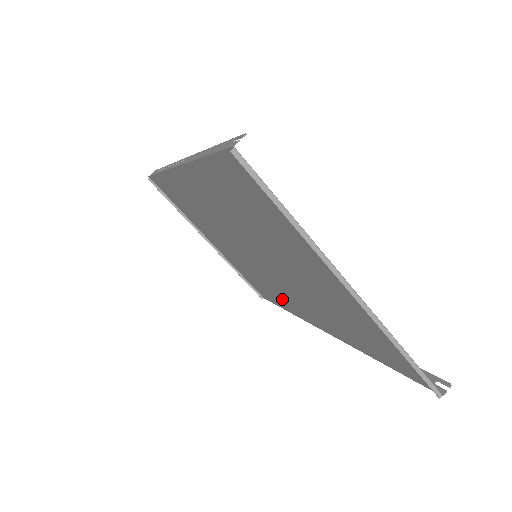
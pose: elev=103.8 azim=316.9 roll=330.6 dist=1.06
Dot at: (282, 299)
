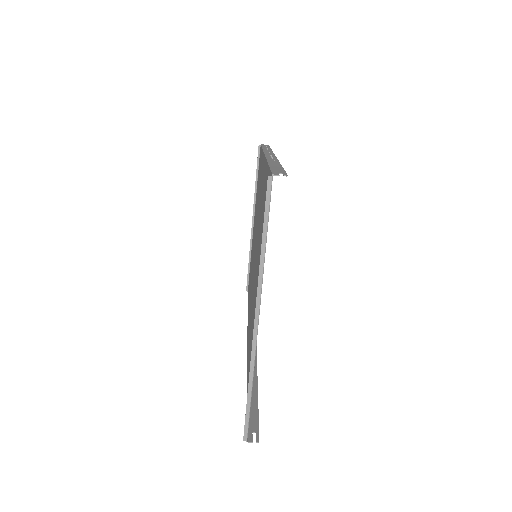
Dot at: occluded
